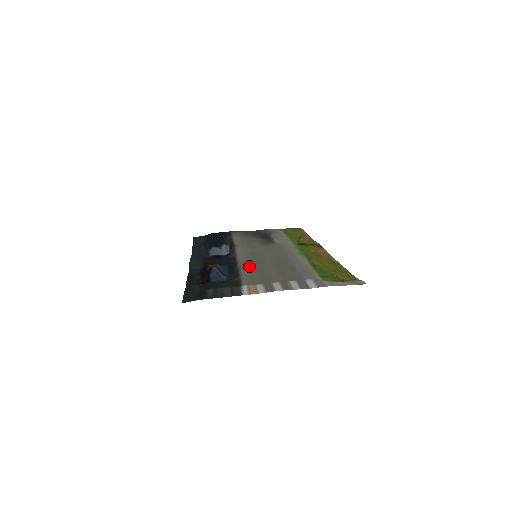
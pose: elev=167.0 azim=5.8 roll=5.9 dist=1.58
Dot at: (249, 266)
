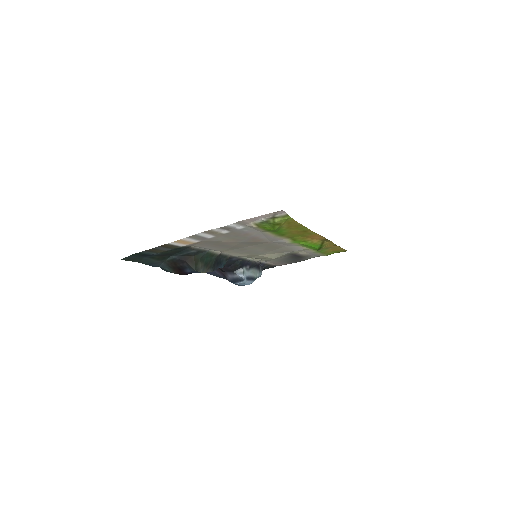
Dot at: (223, 249)
